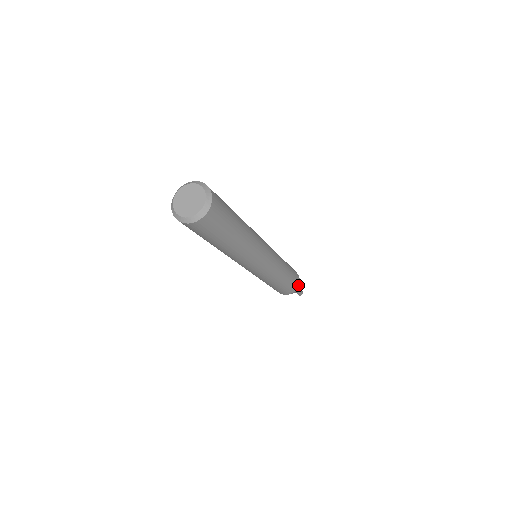
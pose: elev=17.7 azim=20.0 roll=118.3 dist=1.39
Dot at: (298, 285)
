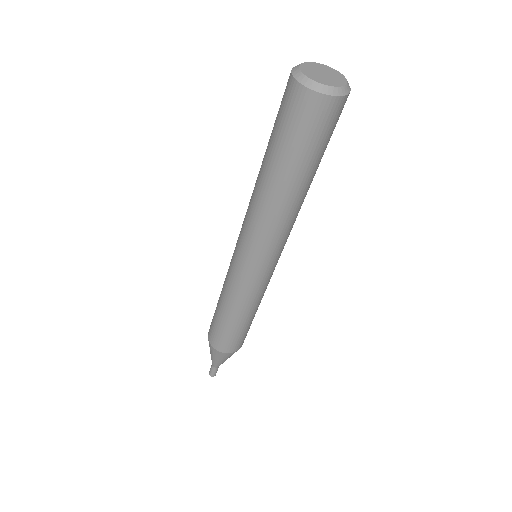
Dot at: occluded
